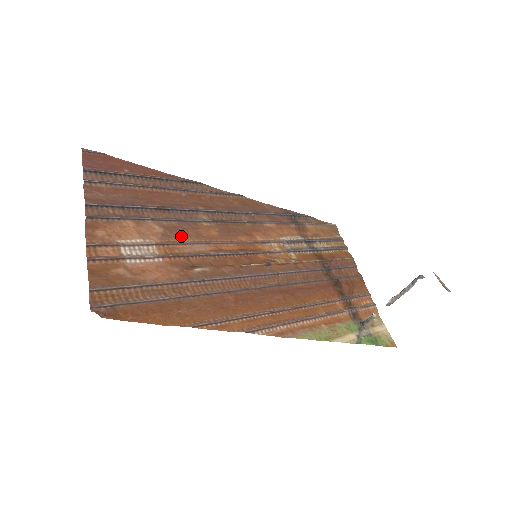
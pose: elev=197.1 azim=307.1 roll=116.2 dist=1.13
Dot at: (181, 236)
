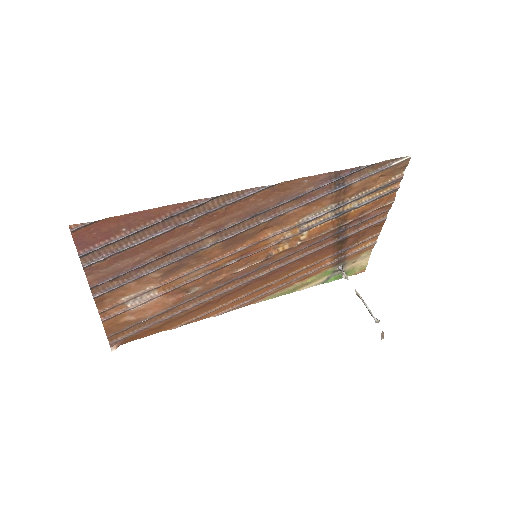
Dot at: (180, 270)
